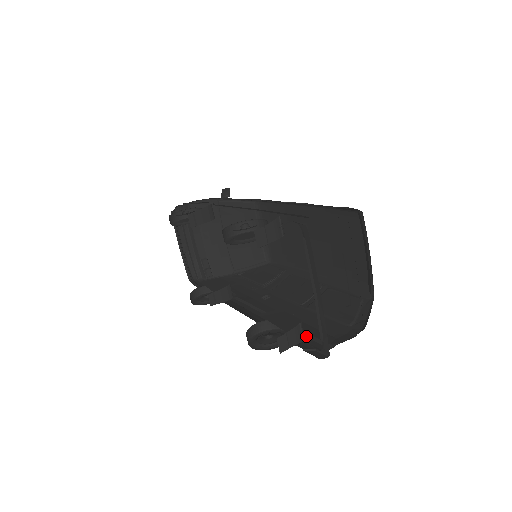
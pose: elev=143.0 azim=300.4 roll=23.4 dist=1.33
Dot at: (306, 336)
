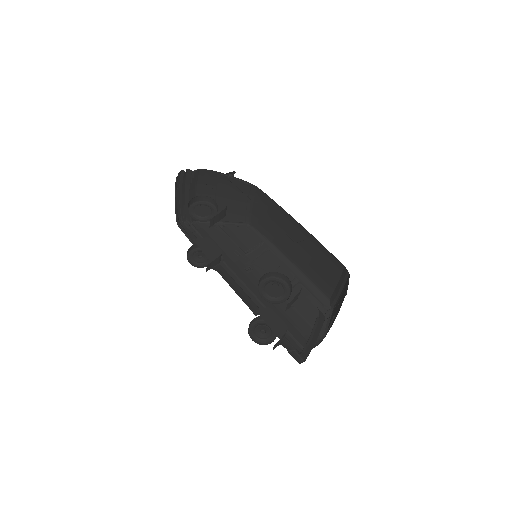
Dot at: occluded
